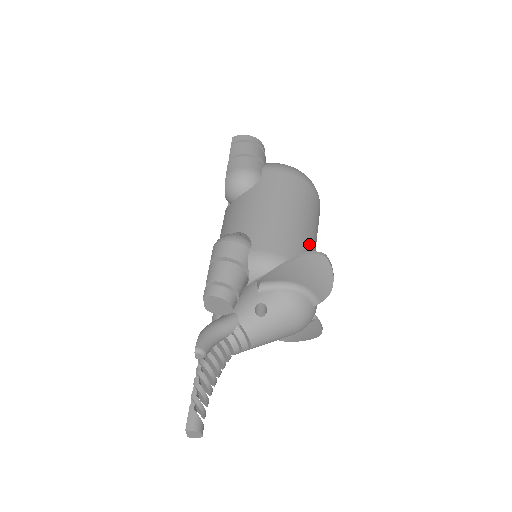
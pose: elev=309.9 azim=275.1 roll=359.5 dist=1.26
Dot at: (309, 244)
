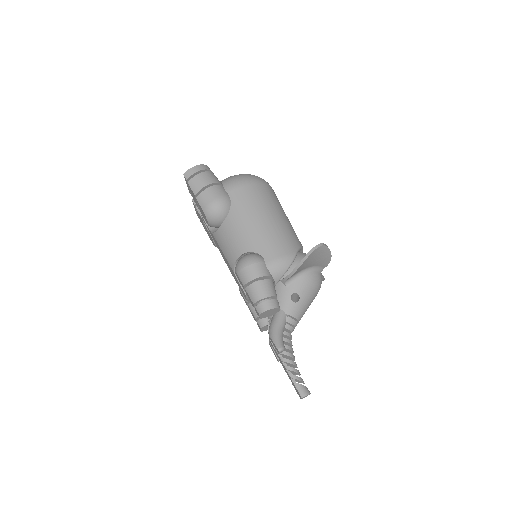
Dot at: (292, 231)
